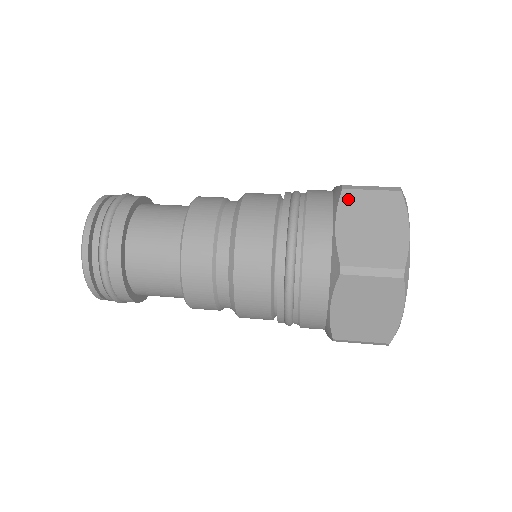
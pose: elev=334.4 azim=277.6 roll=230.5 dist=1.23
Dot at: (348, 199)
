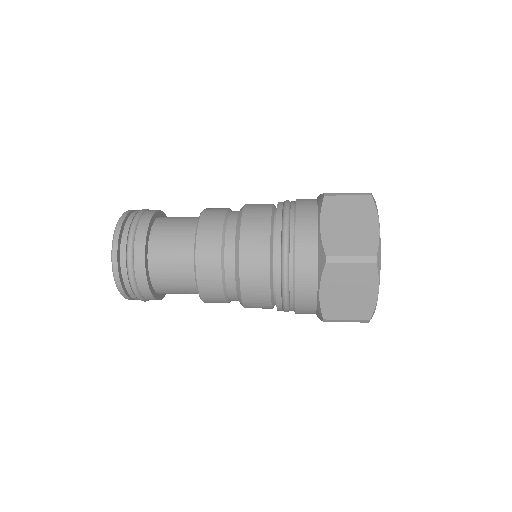
Dot at: (329, 203)
